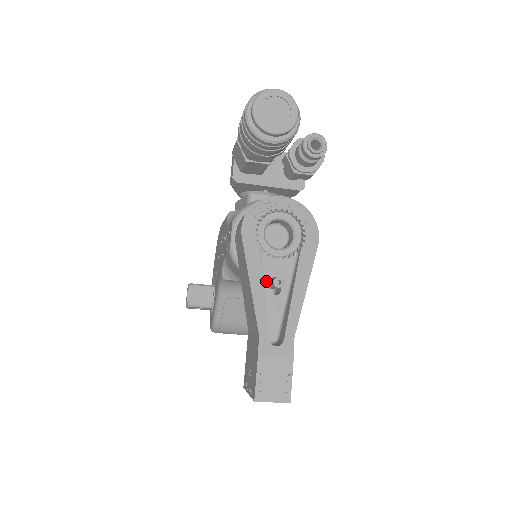
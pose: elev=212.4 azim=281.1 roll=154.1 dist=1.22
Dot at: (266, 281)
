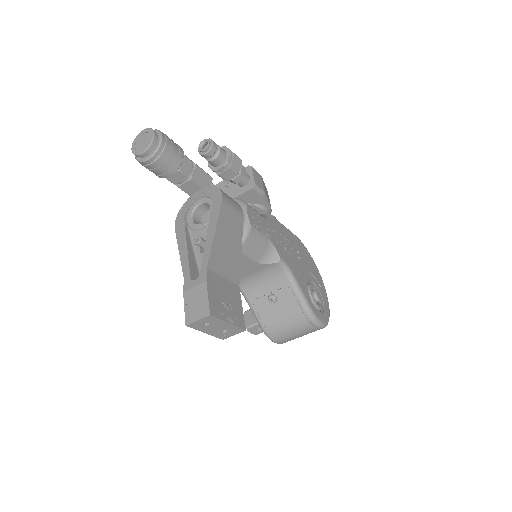
Dot at: (197, 247)
